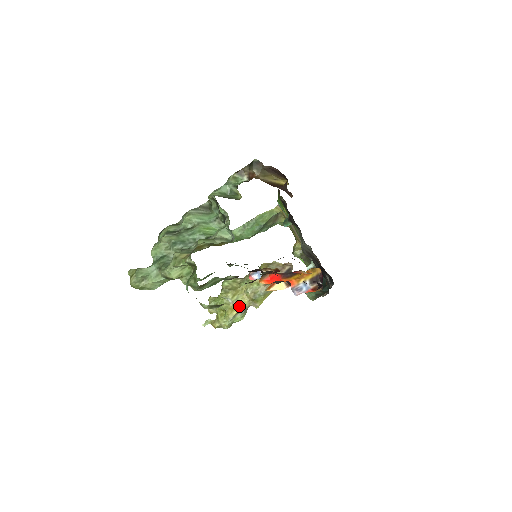
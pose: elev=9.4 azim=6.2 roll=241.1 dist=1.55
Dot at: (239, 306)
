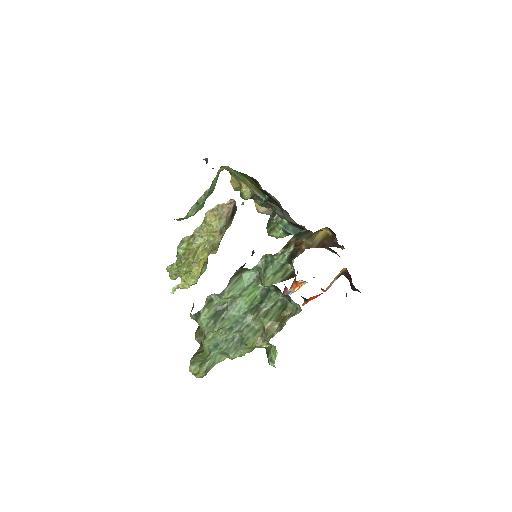
Dot at: (201, 262)
